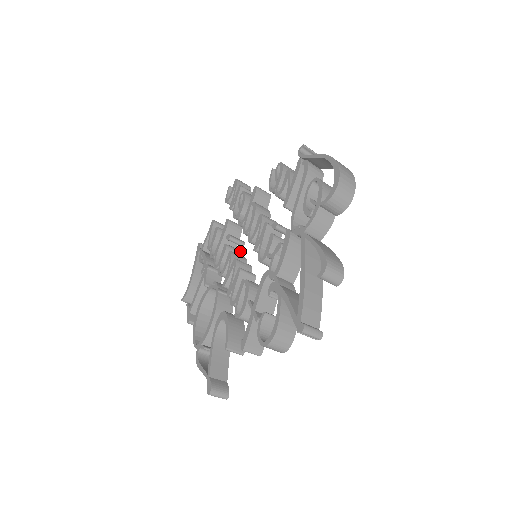
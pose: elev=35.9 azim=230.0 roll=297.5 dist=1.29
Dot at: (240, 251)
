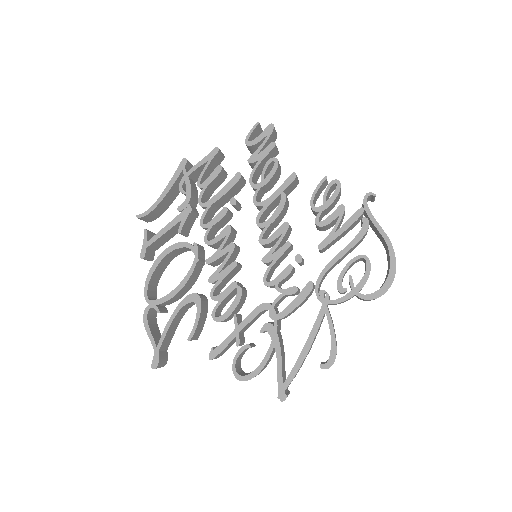
Dot at: occluded
